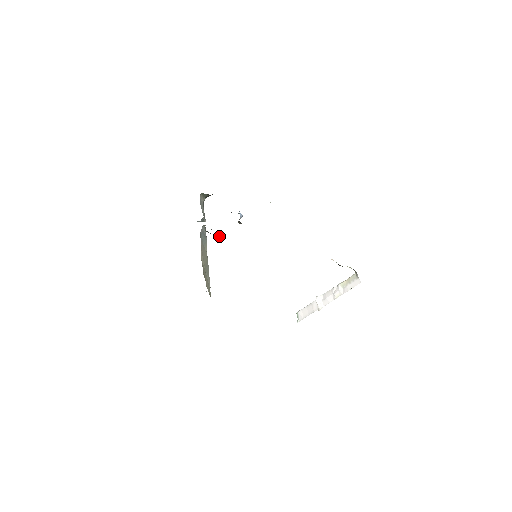
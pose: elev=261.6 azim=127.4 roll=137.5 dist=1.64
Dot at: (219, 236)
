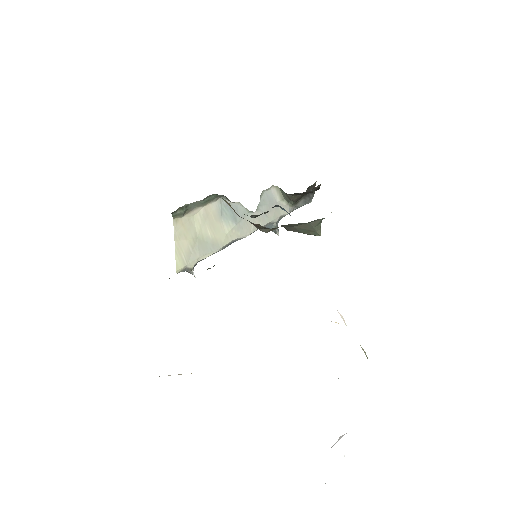
Dot at: (227, 202)
